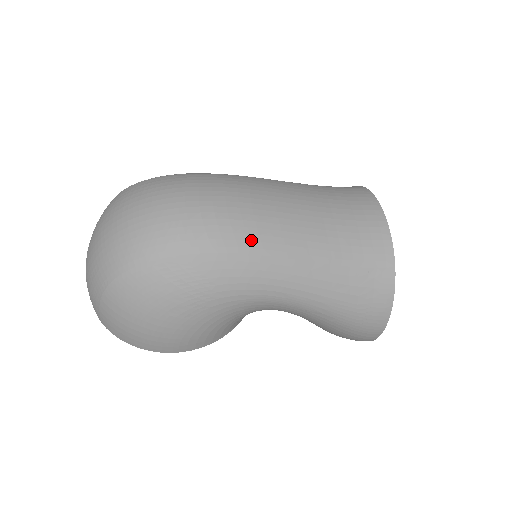
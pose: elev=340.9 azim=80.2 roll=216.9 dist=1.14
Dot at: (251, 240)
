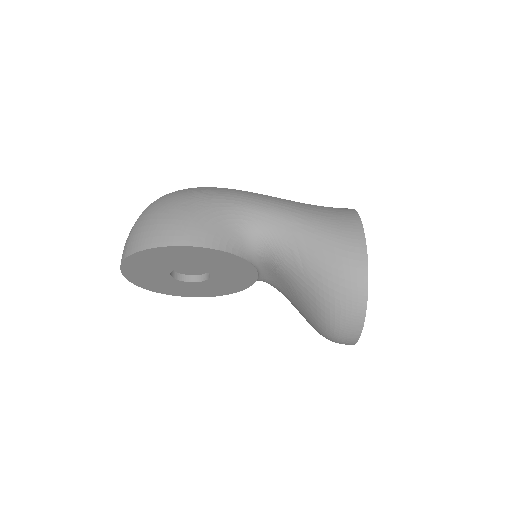
Dot at: occluded
